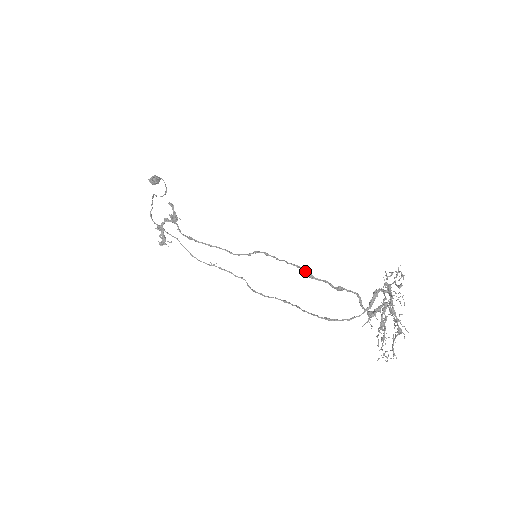
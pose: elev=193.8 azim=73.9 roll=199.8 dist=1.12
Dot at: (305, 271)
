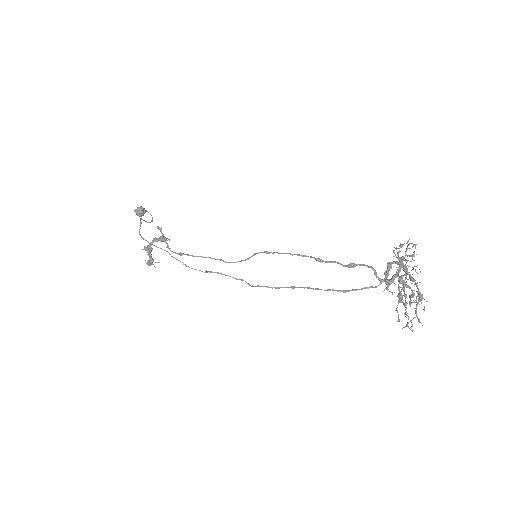
Dot at: (312, 257)
